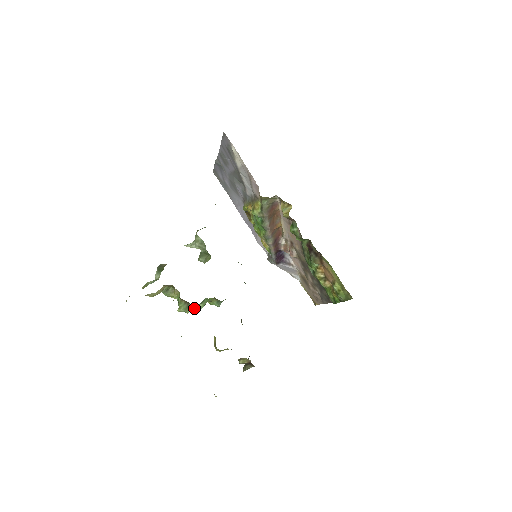
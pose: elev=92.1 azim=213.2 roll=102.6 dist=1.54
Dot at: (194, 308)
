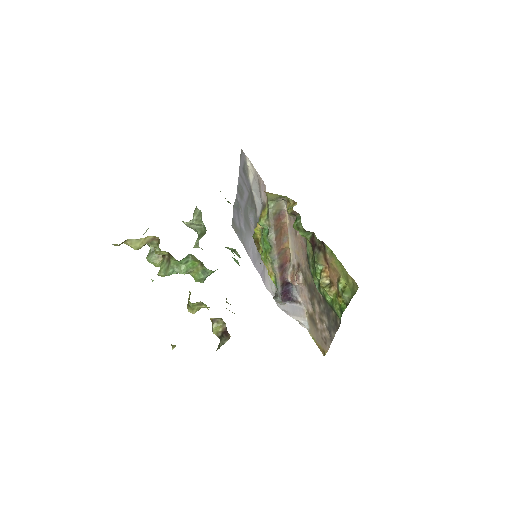
Dot at: (175, 270)
